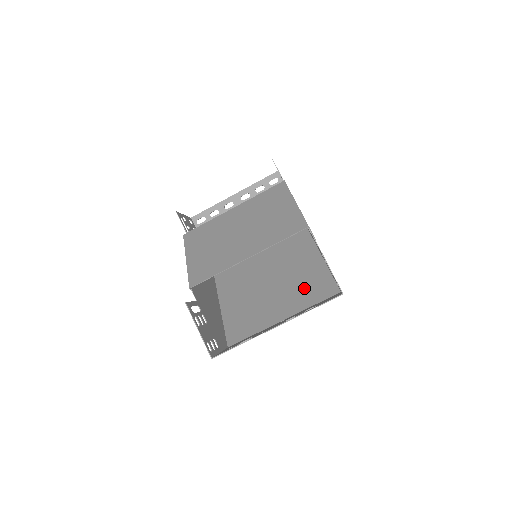
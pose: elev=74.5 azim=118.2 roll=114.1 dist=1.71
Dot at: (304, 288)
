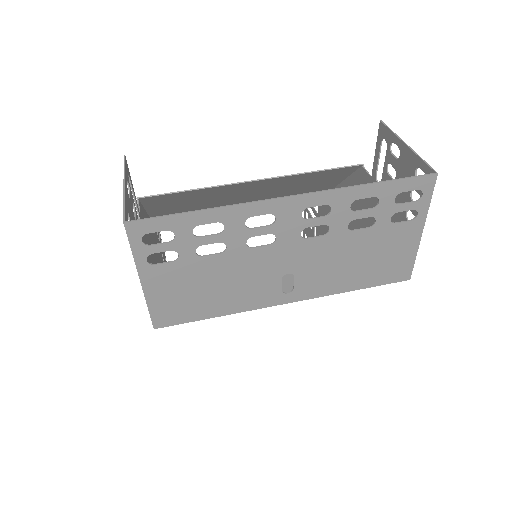
Dot at: occluded
